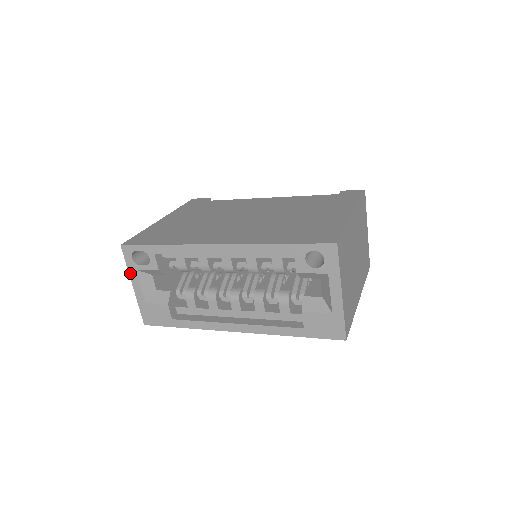
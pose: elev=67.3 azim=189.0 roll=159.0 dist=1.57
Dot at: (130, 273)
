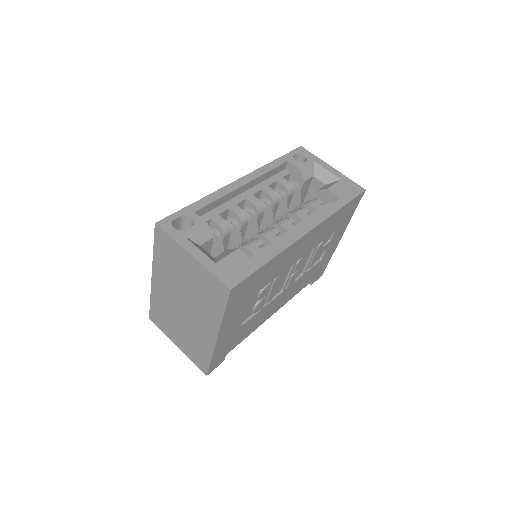
Dot at: (180, 243)
